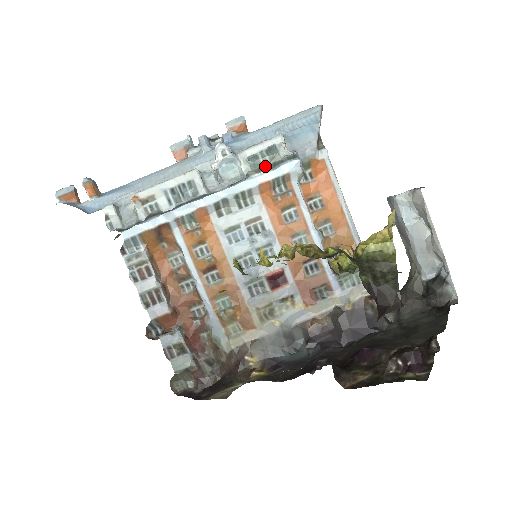
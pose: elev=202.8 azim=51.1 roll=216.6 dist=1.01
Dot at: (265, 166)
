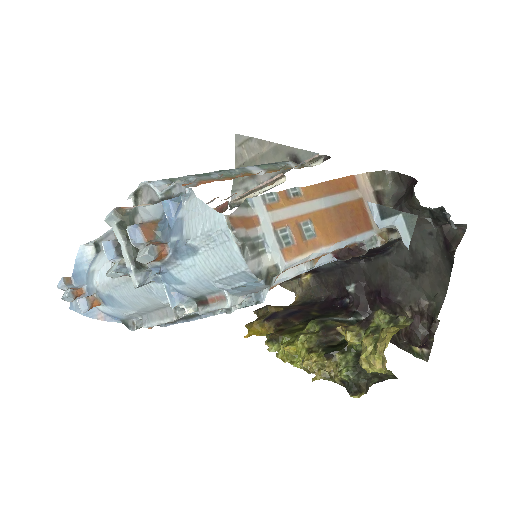
Dot at: occluded
